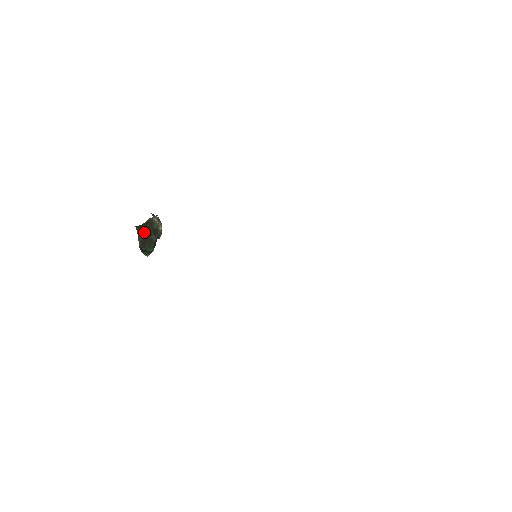
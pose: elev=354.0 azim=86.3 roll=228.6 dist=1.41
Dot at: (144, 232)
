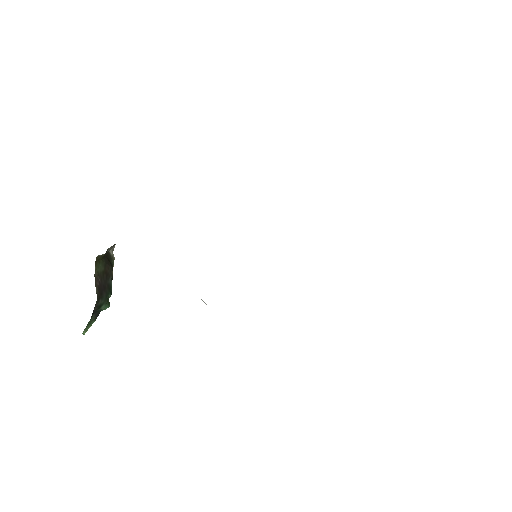
Dot at: (102, 271)
